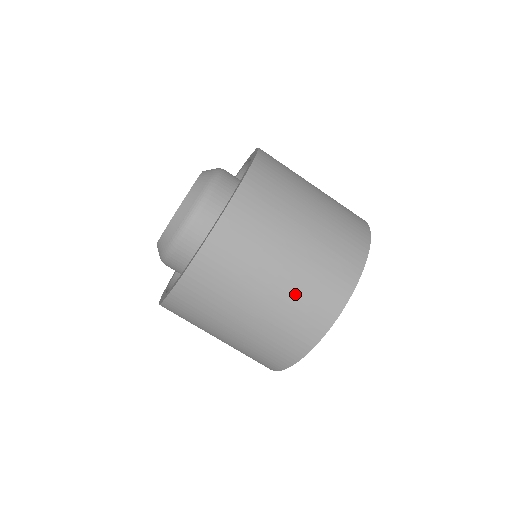
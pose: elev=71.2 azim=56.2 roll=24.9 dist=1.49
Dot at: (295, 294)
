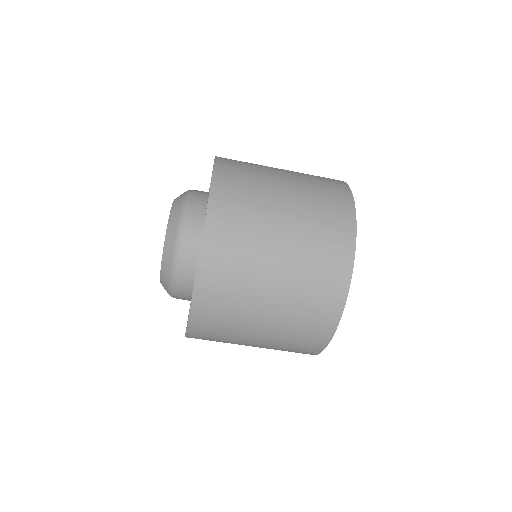
Dot at: (274, 349)
